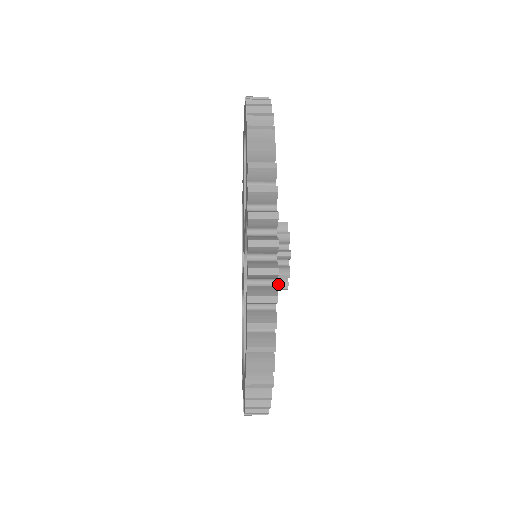
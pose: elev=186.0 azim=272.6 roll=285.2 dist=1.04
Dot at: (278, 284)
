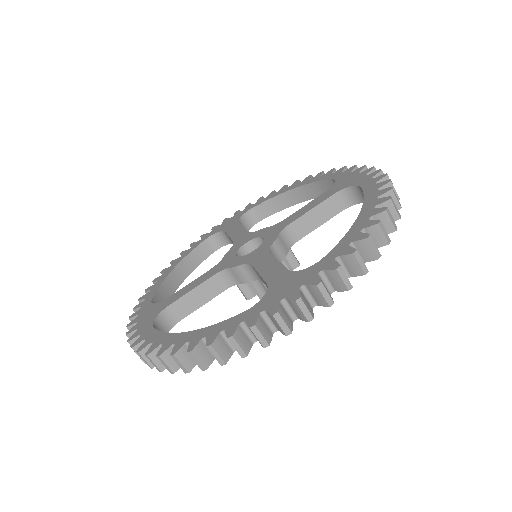
Dot at: occluded
